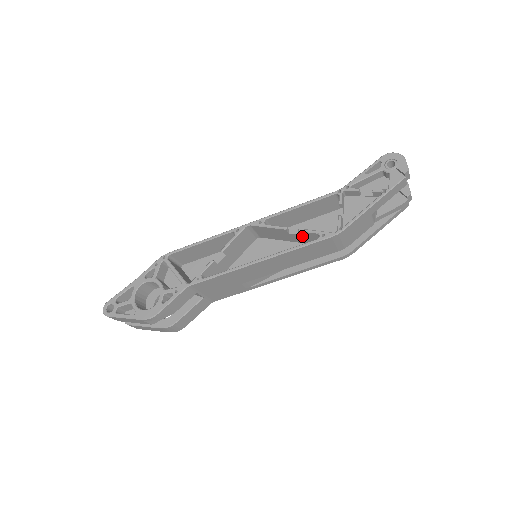
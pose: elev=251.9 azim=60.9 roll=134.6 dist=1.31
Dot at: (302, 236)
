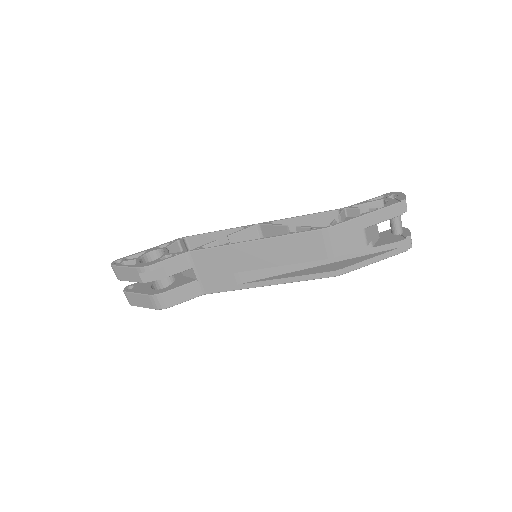
Dot at: occluded
